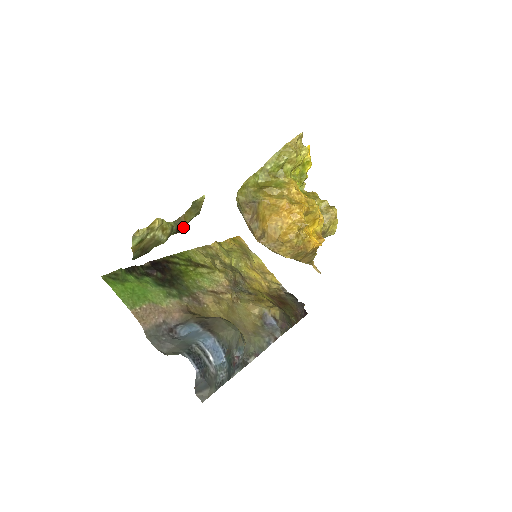
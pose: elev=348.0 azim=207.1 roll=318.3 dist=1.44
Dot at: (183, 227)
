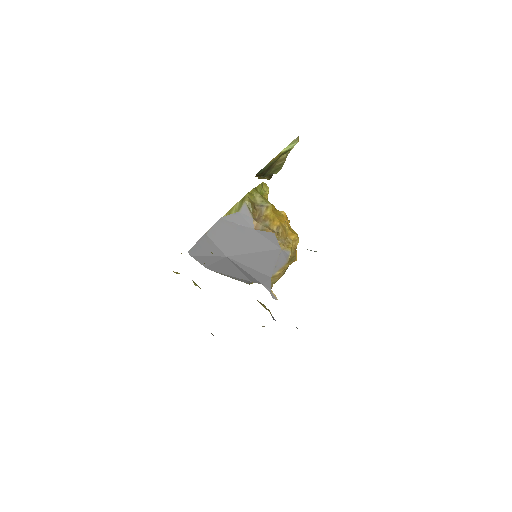
Dot at: occluded
